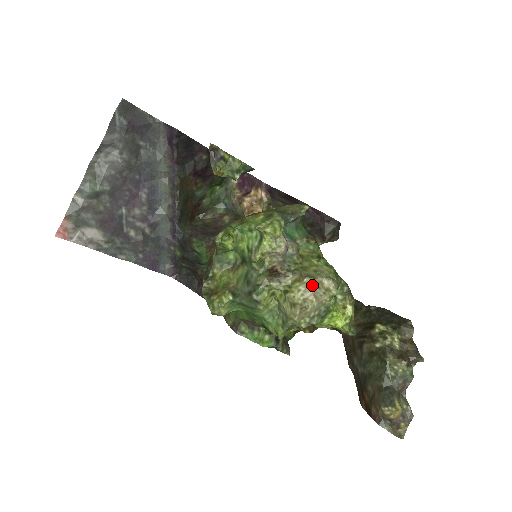
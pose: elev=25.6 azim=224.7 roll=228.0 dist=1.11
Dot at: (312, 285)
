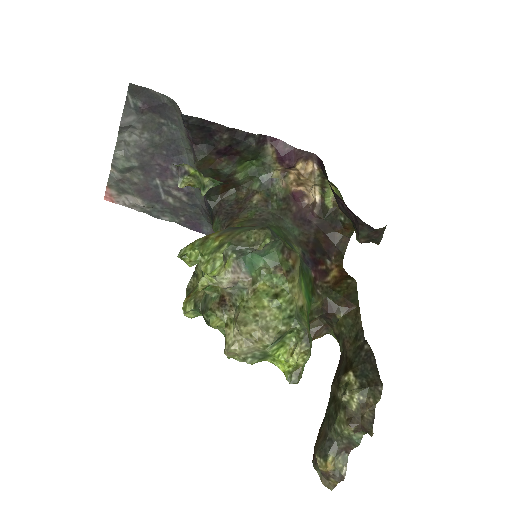
Dot at: (241, 332)
